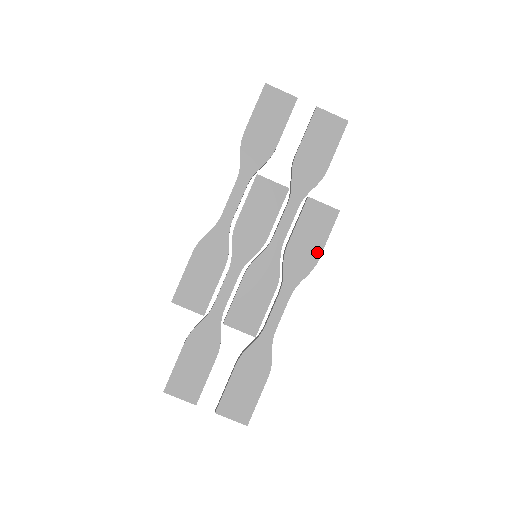
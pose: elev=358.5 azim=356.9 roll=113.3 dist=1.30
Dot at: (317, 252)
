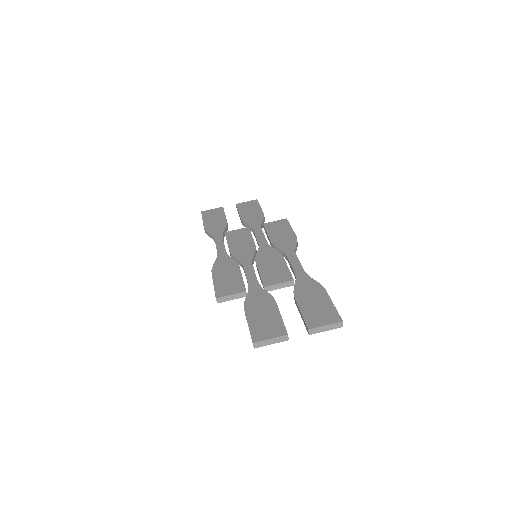
Dot at: (292, 234)
